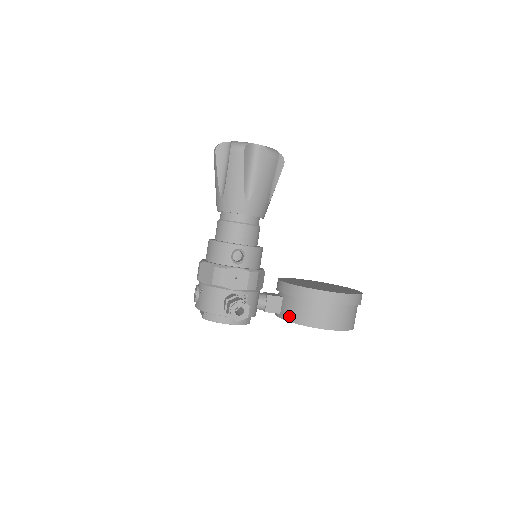
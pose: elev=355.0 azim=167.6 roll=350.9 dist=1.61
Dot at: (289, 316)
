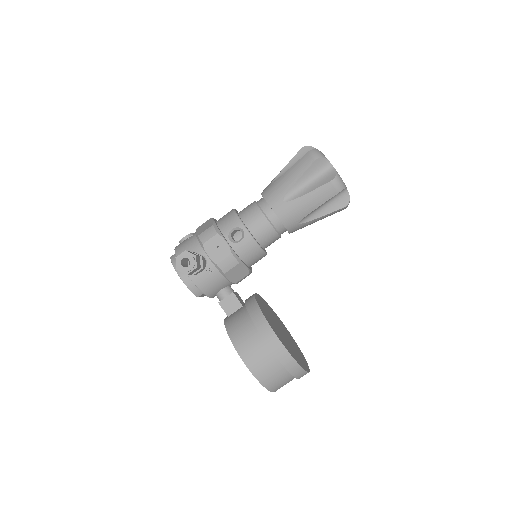
Dot at: (229, 322)
